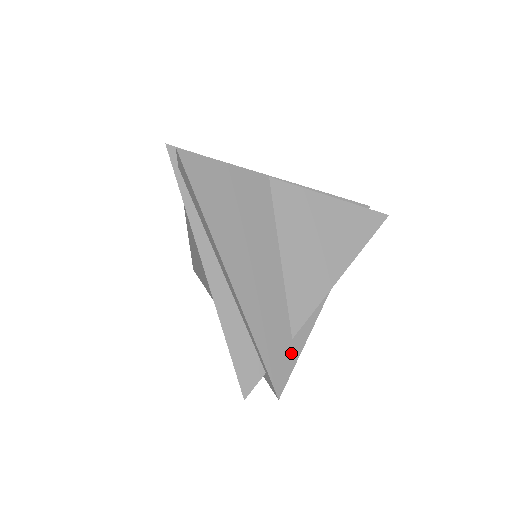
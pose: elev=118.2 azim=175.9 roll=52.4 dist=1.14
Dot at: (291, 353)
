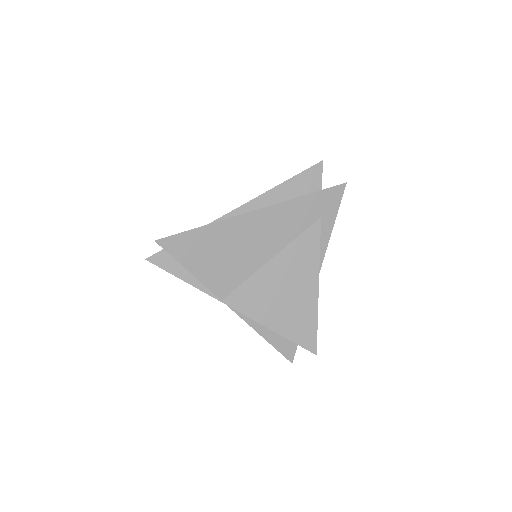
Dot at: occluded
